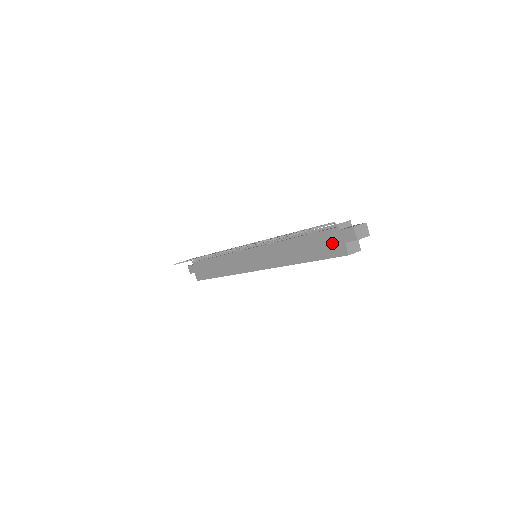
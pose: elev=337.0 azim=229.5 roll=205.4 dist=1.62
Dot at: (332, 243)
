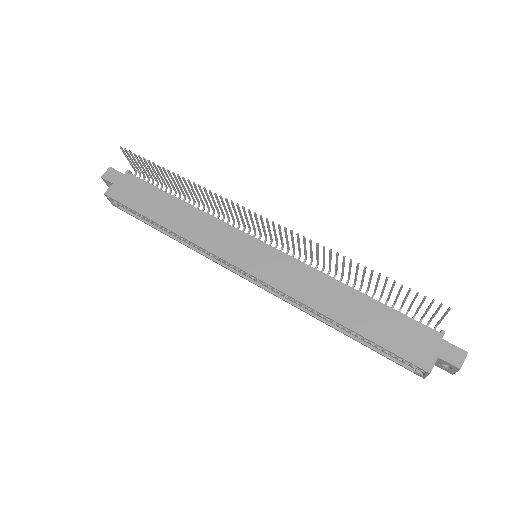
Dot at: (417, 342)
